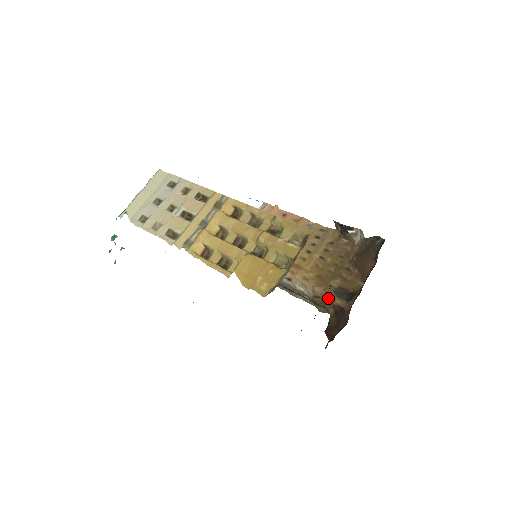
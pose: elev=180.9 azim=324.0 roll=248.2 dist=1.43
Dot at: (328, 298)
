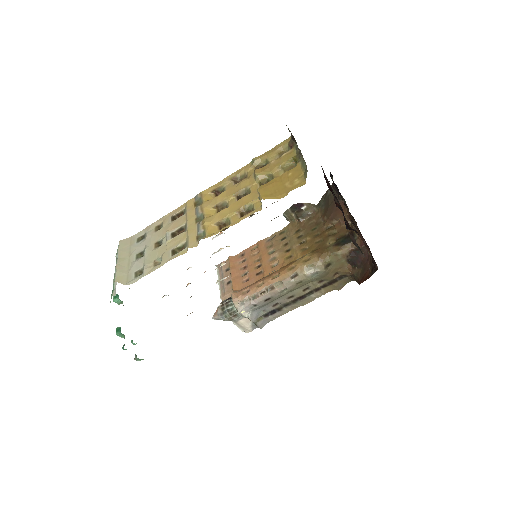
Dot at: (337, 253)
